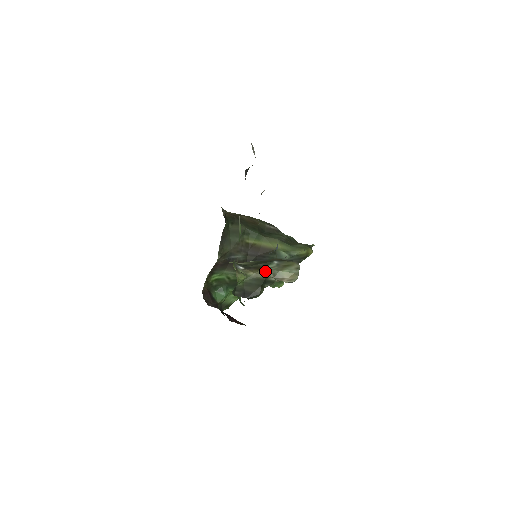
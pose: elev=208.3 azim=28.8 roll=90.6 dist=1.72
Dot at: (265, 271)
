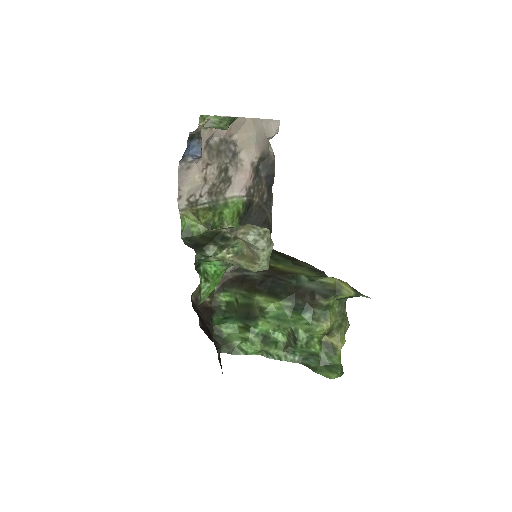
Dot at: (226, 228)
